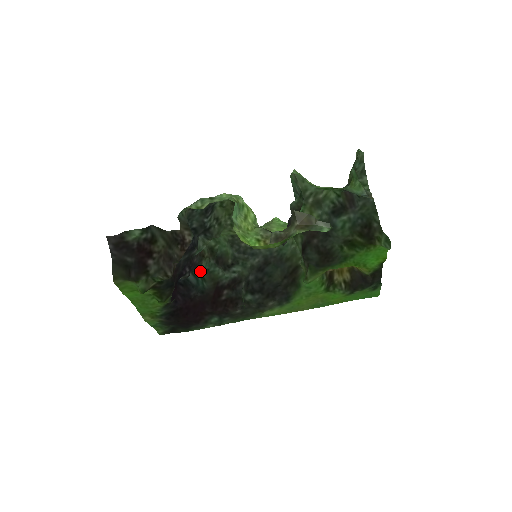
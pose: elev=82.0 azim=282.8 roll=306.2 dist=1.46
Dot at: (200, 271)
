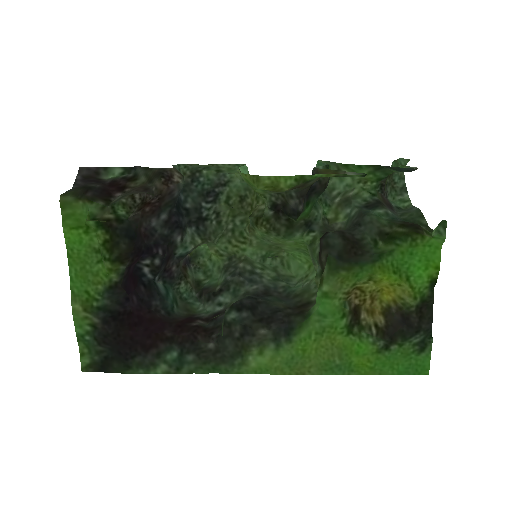
Dot at: (175, 292)
